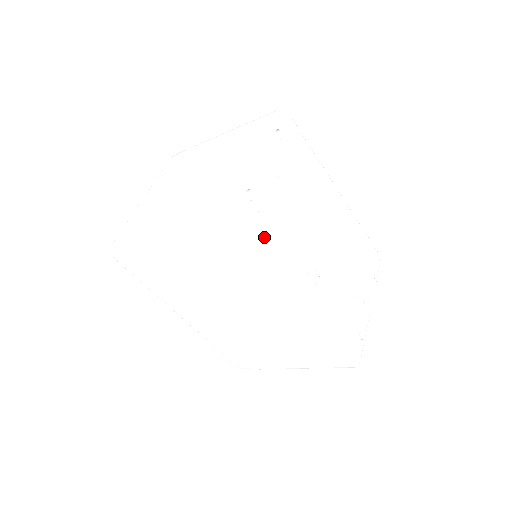
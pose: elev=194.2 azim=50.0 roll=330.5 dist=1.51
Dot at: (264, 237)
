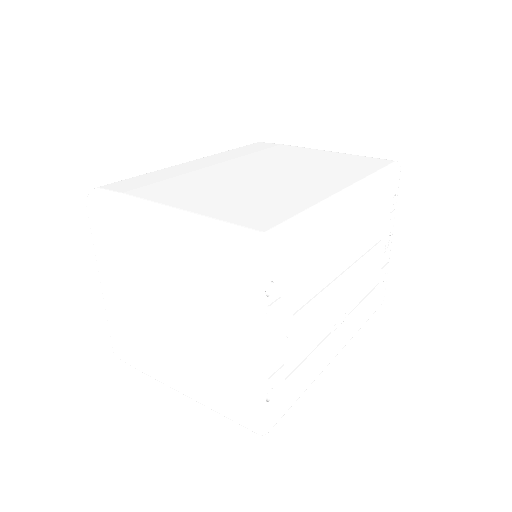
Dot at: (293, 390)
